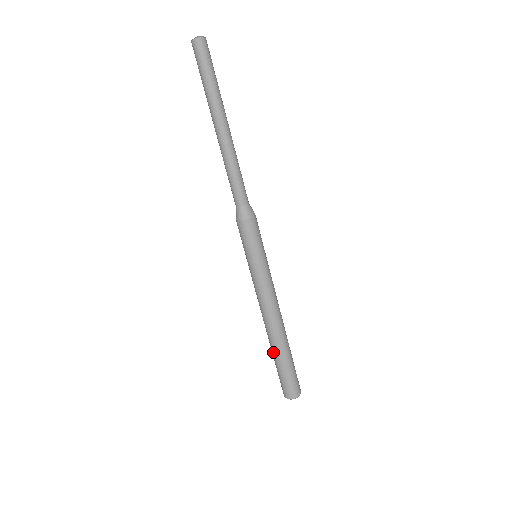
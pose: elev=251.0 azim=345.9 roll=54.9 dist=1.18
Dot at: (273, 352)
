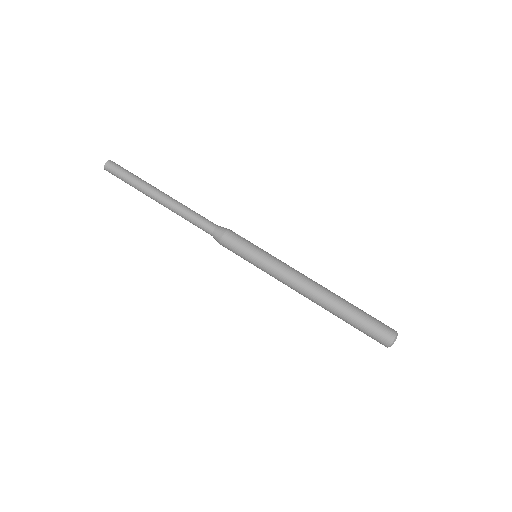
Dot at: (340, 313)
